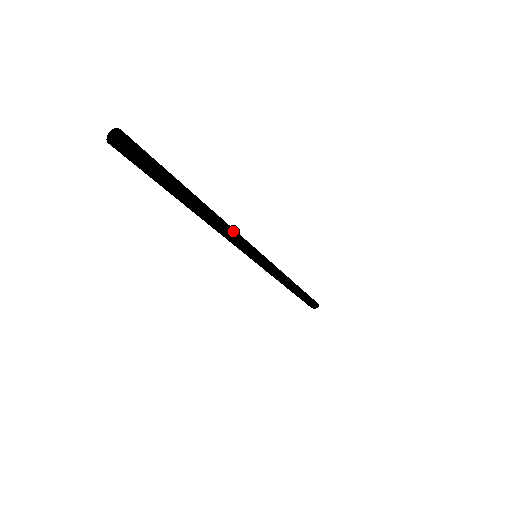
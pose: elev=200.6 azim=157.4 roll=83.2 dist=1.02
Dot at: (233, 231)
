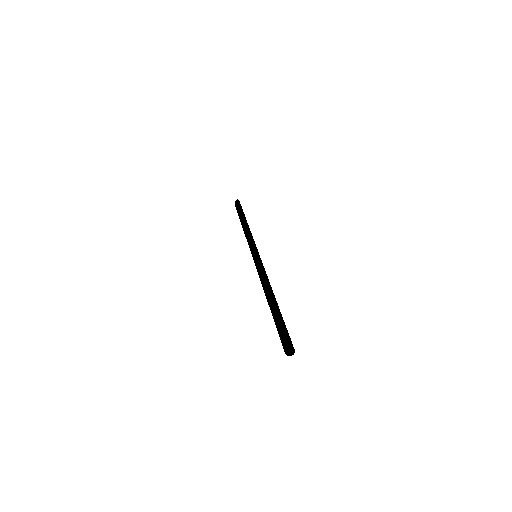
Dot at: (267, 277)
